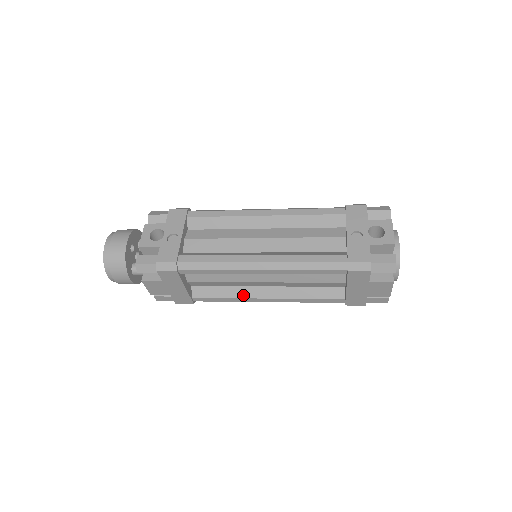
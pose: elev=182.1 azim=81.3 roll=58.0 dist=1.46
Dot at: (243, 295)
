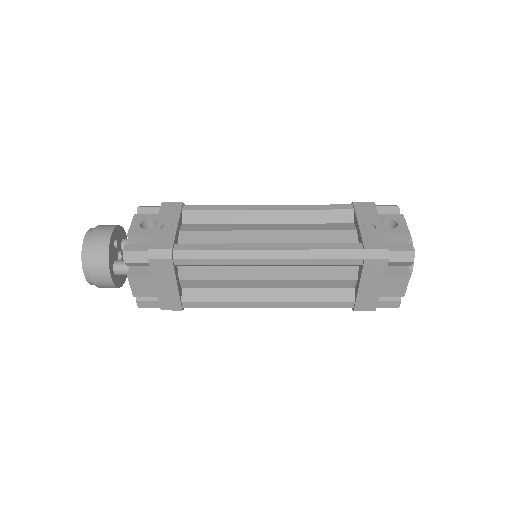
Dot at: (241, 298)
